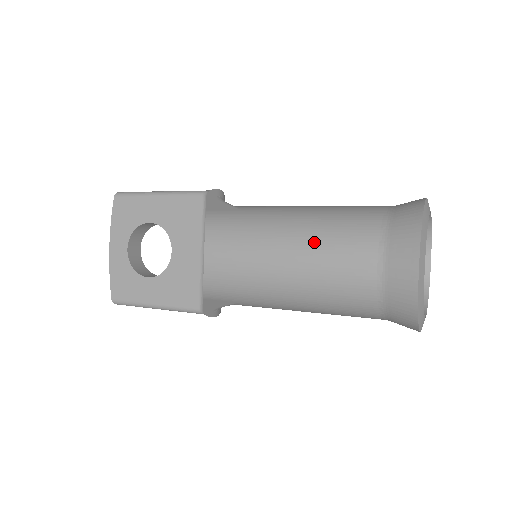
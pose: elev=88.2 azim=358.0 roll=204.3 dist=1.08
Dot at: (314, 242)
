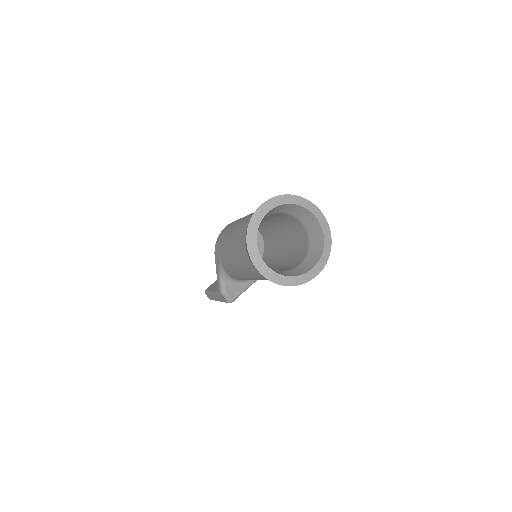
Dot at: occluded
